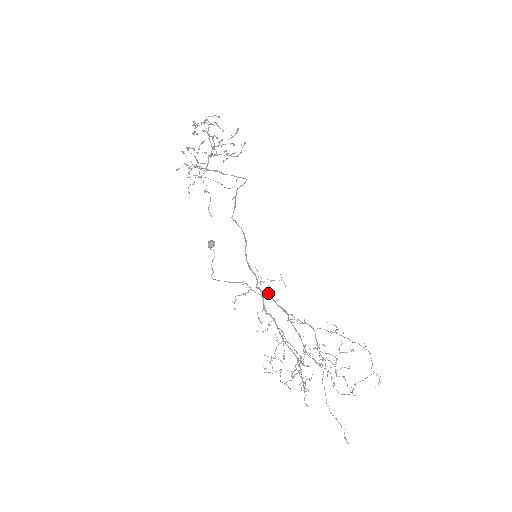
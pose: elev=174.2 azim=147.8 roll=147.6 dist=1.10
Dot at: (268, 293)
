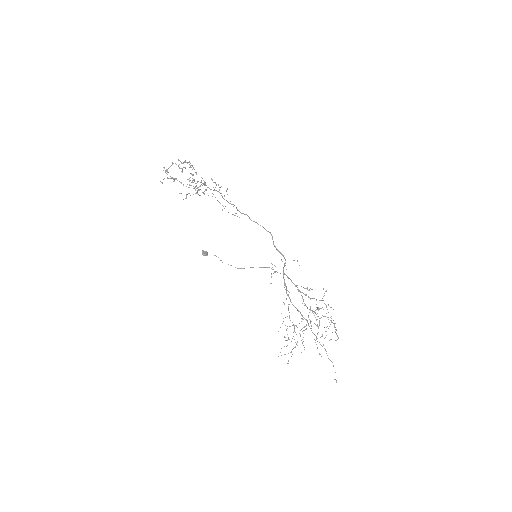
Dot at: occluded
